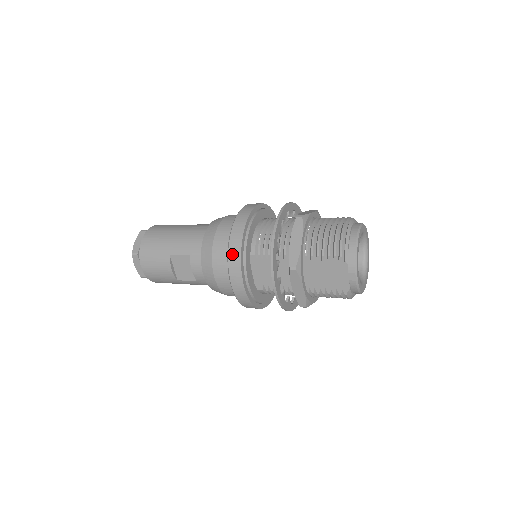
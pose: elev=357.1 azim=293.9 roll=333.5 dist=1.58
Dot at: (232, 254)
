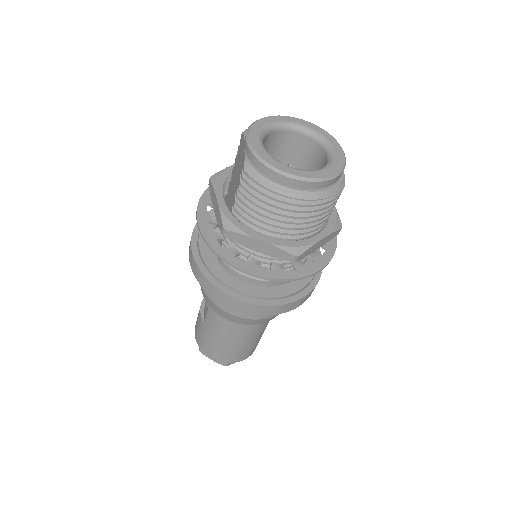
Dot at: occluded
